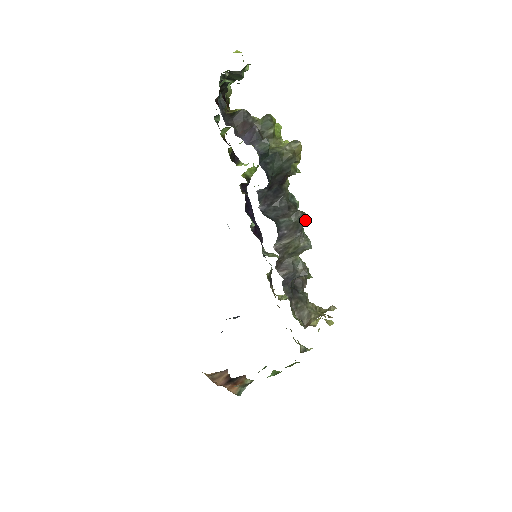
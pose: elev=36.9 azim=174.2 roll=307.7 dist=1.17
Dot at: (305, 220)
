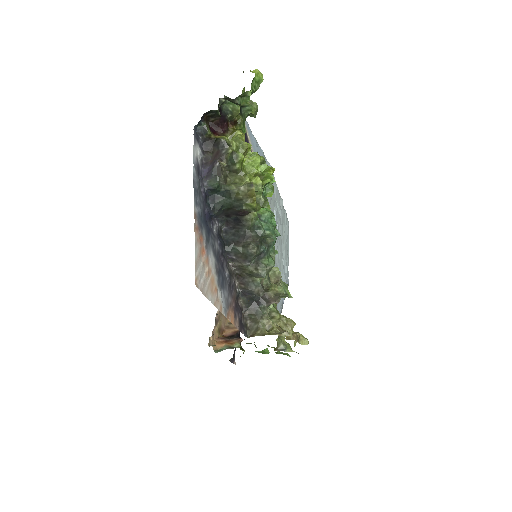
Dot at: (254, 254)
